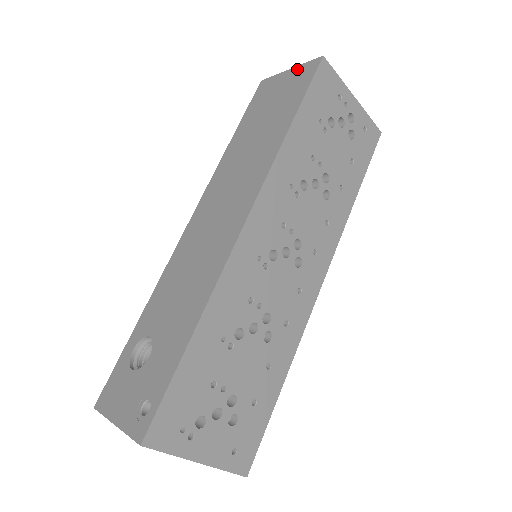
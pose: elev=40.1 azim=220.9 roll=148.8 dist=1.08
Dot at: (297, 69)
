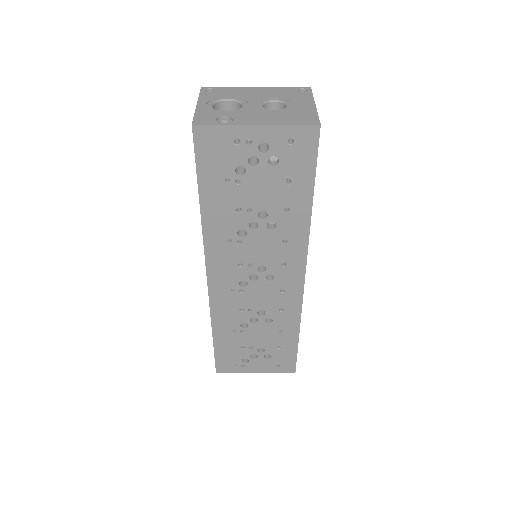
Dot at: occluded
